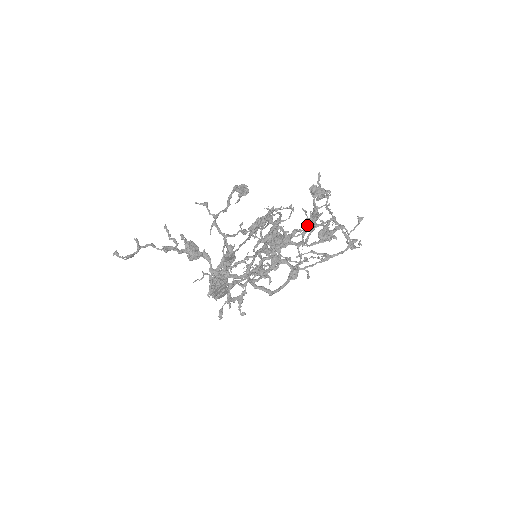
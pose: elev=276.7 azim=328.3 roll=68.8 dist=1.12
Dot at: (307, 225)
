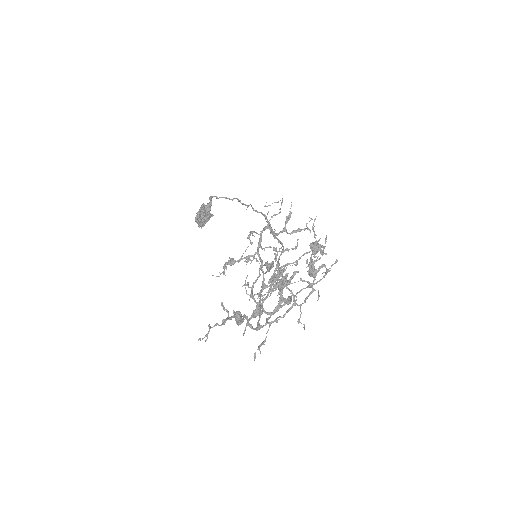
Dot at: occluded
